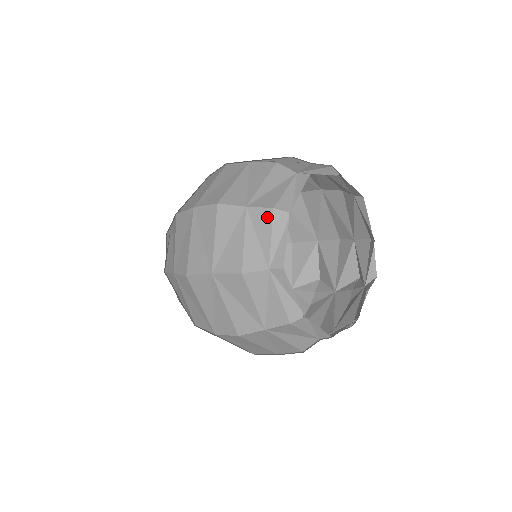
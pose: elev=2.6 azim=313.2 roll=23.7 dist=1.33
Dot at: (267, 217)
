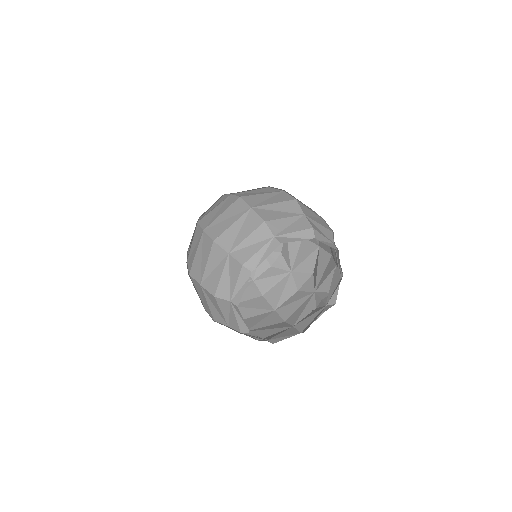
Dot at: (238, 269)
